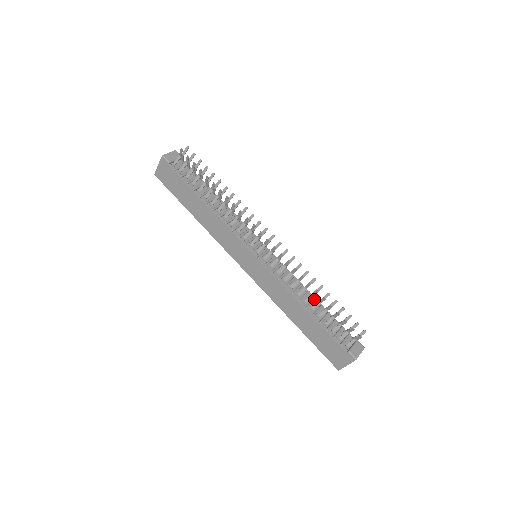
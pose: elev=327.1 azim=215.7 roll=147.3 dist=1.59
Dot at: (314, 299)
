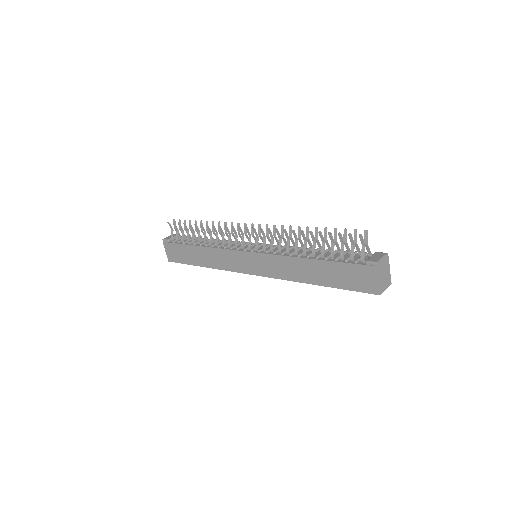
Dot at: (316, 249)
